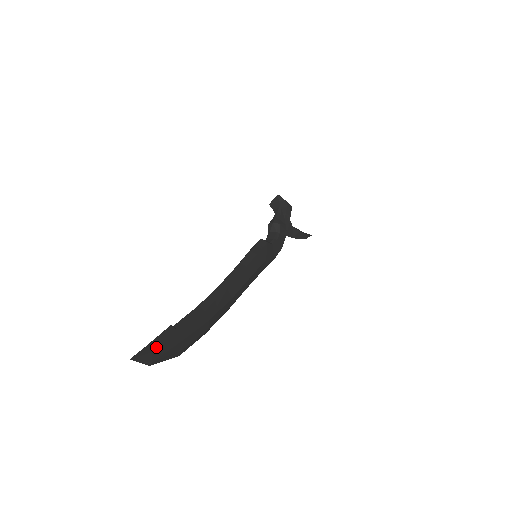
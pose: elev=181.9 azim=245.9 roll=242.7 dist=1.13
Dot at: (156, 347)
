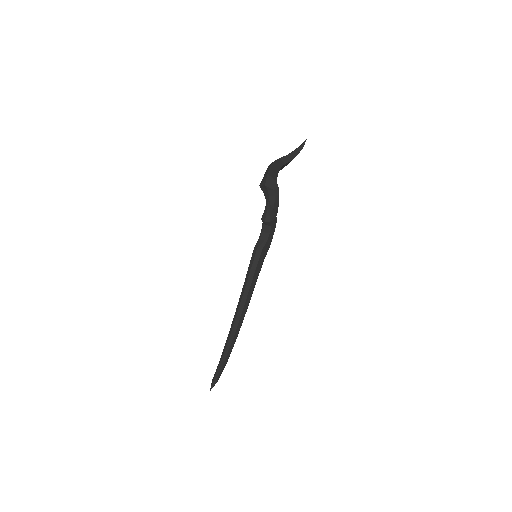
Dot at: (217, 378)
